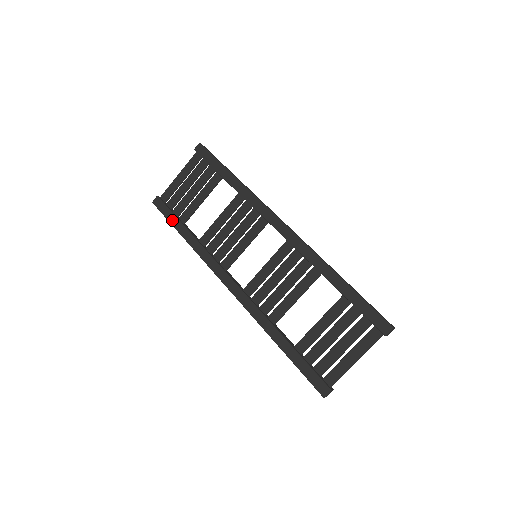
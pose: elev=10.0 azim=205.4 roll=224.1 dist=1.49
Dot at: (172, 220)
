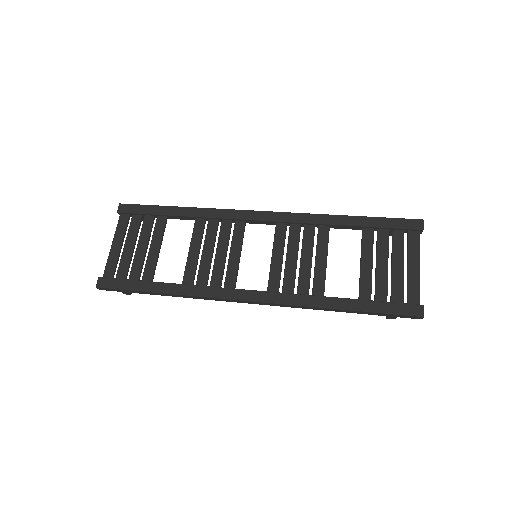
Dot at: (135, 286)
